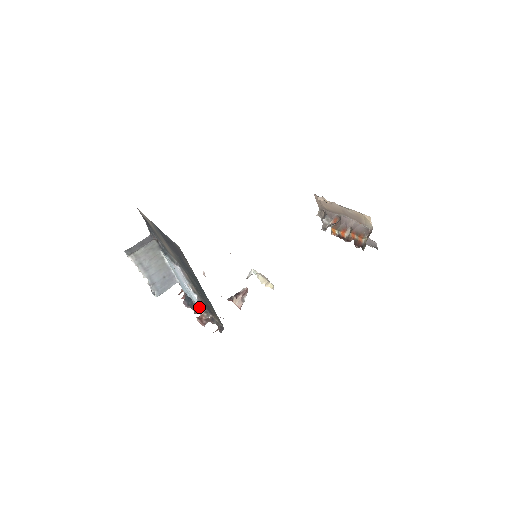
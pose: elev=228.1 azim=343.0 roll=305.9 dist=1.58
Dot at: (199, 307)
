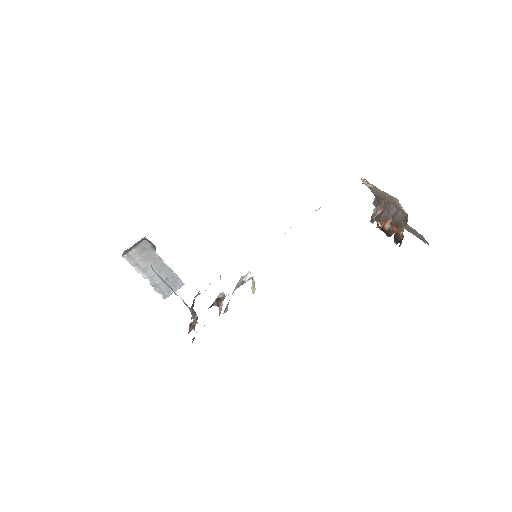
Dot at: (192, 312)
